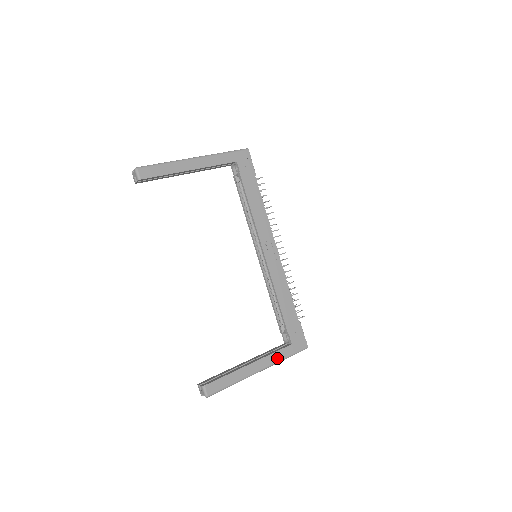
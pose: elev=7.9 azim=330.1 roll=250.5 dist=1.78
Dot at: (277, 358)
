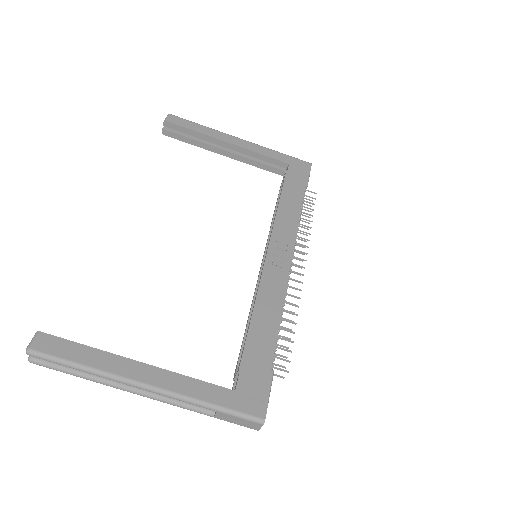
Dot at: (192, 390)
